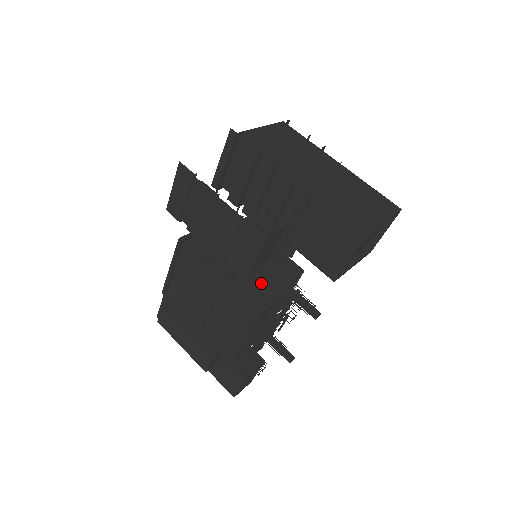
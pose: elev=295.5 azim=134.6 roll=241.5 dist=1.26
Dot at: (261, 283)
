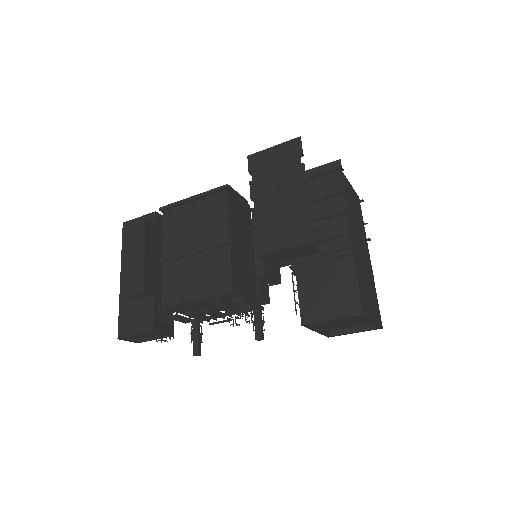
Dot at: (247, 275)
